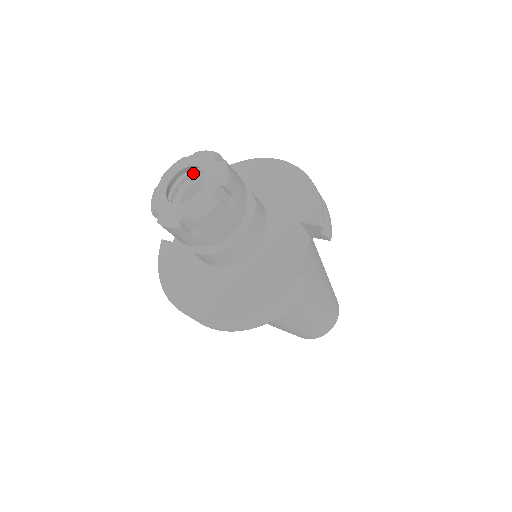
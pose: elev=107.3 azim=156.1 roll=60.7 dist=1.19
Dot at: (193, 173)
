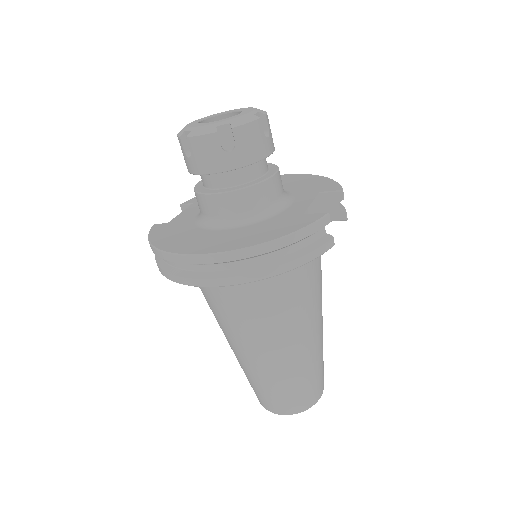
Dot at: occluded
